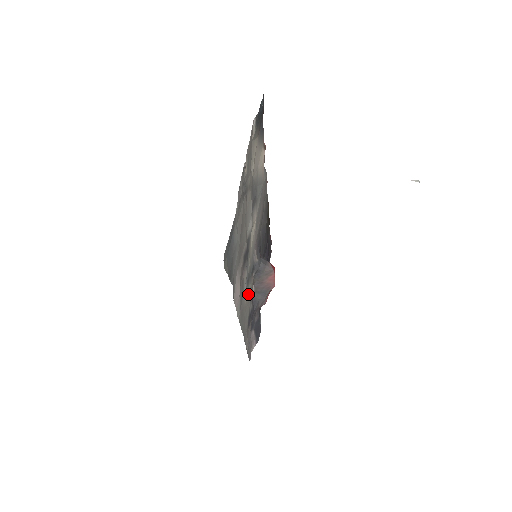
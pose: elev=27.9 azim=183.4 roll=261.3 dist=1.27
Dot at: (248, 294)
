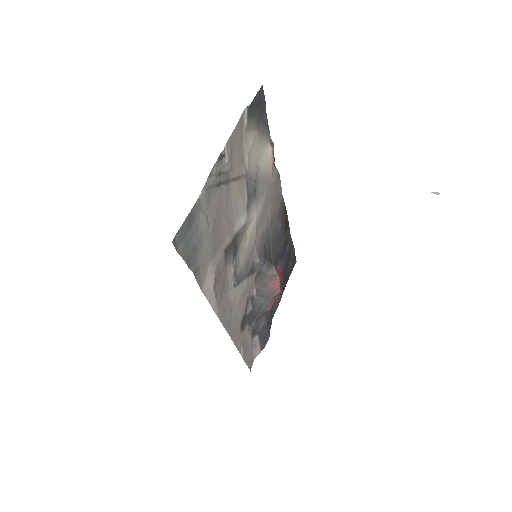
Dot at: (239, 293)
